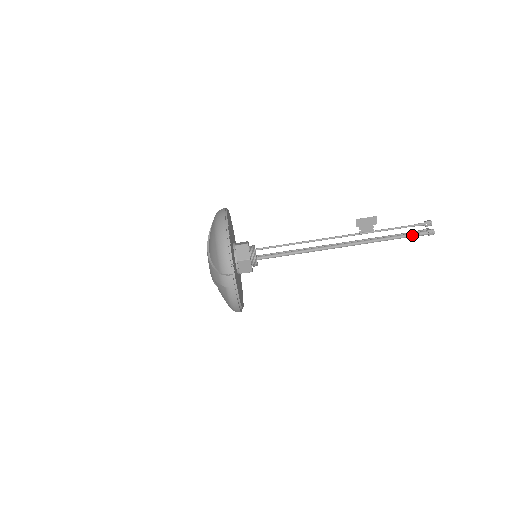
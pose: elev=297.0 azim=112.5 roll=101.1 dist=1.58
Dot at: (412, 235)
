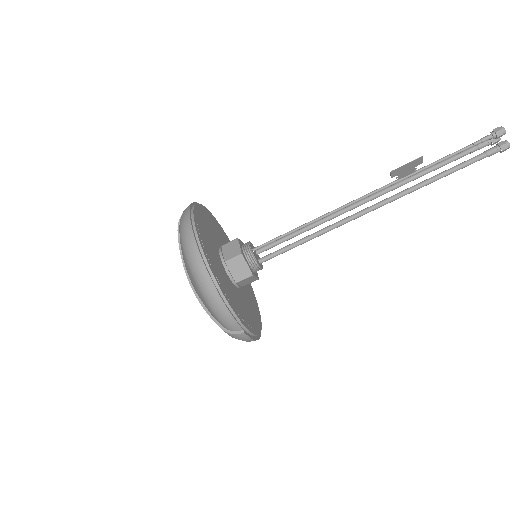
Dot at: (476, 161)
